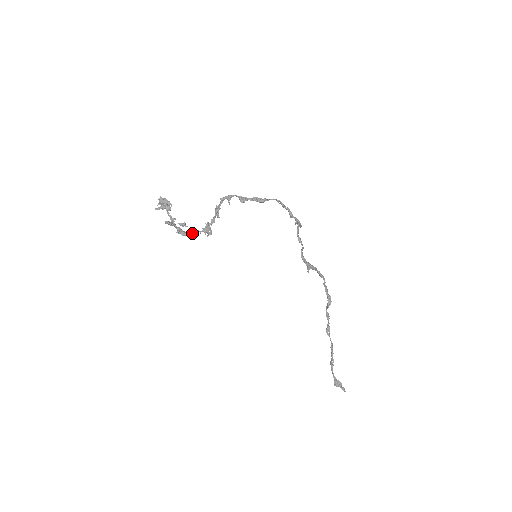
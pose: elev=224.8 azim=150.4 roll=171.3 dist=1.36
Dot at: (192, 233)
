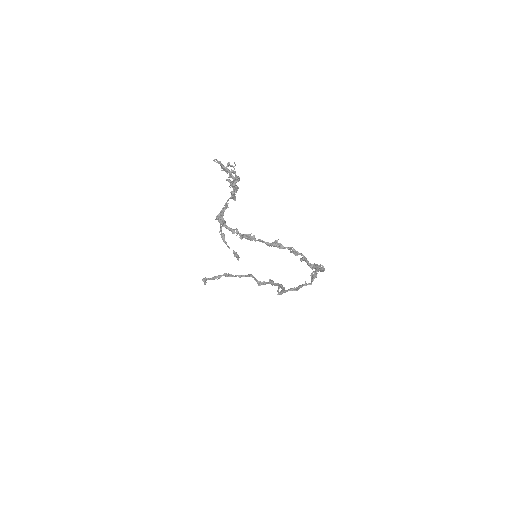
Dot at: (230, 230)
